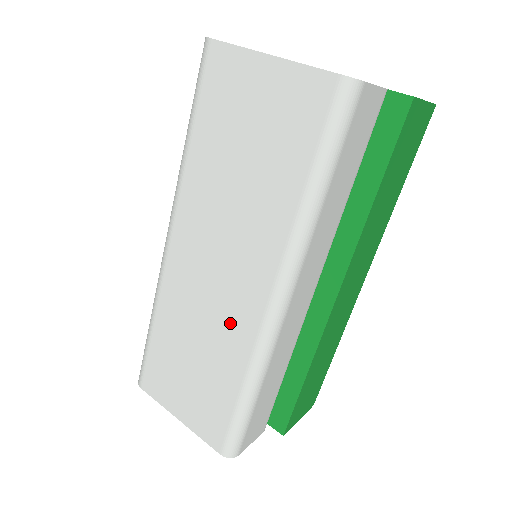
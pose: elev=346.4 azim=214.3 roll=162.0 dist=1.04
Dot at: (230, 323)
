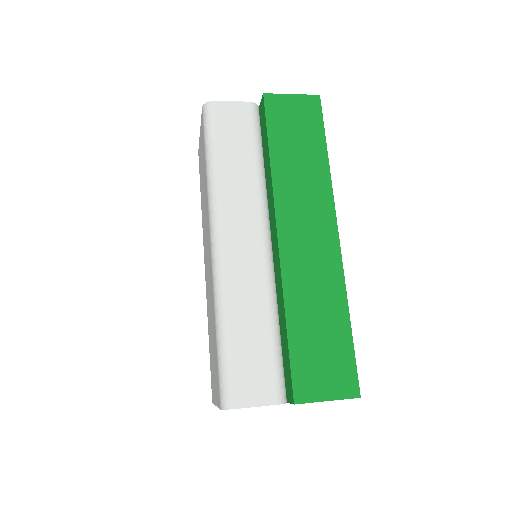
Dot at: occluded
